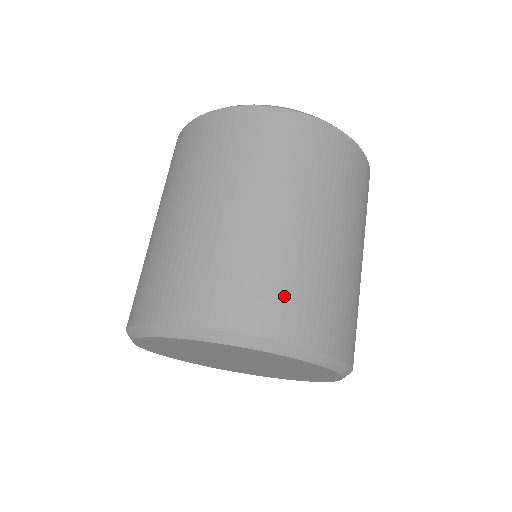
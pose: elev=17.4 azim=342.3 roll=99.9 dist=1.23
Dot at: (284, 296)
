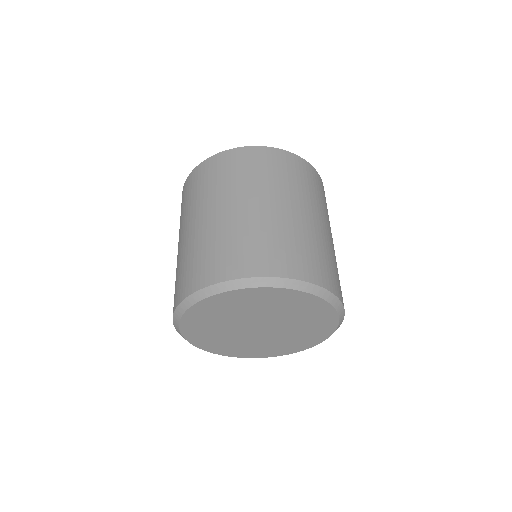
Dot at: (210, 259)
